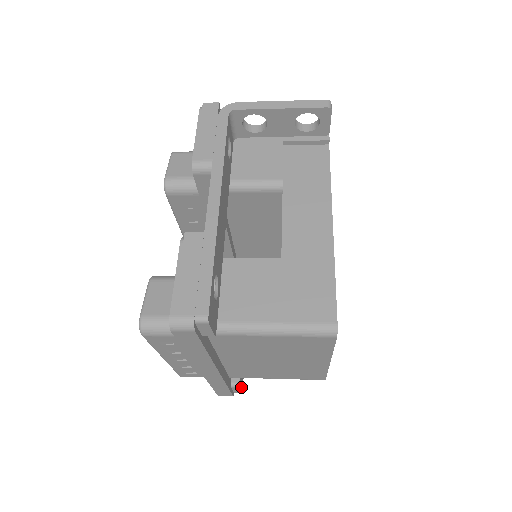
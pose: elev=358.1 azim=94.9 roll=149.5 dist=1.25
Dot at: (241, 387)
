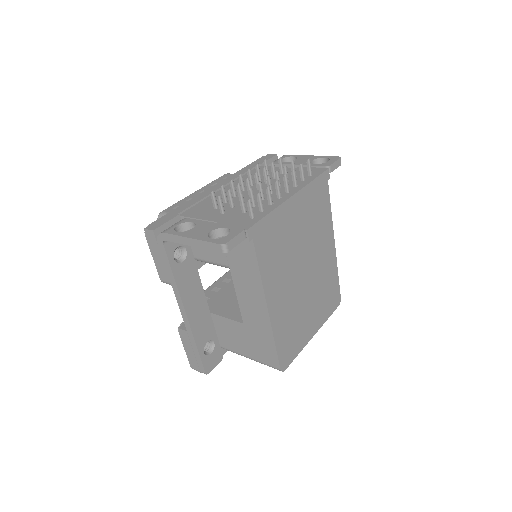
Dot at: occluded
